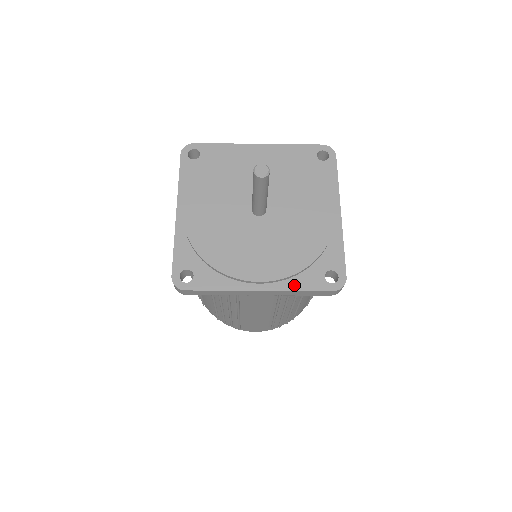
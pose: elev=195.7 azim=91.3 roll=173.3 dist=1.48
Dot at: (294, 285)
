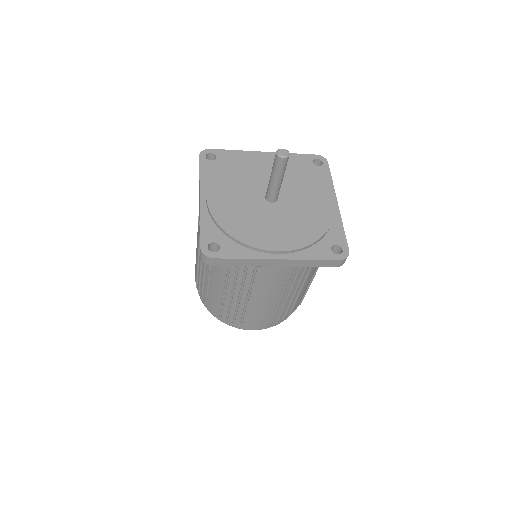
Dot at: (307, 255)
